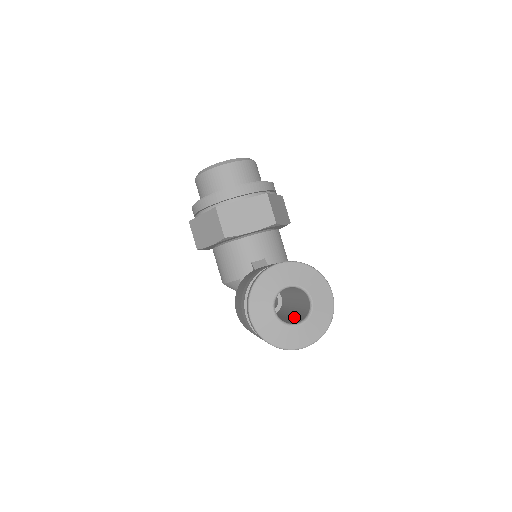
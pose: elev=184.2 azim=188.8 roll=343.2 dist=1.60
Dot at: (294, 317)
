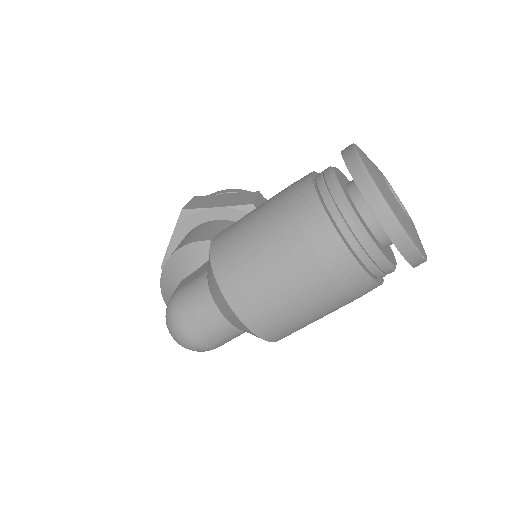
Dot at: occluded
